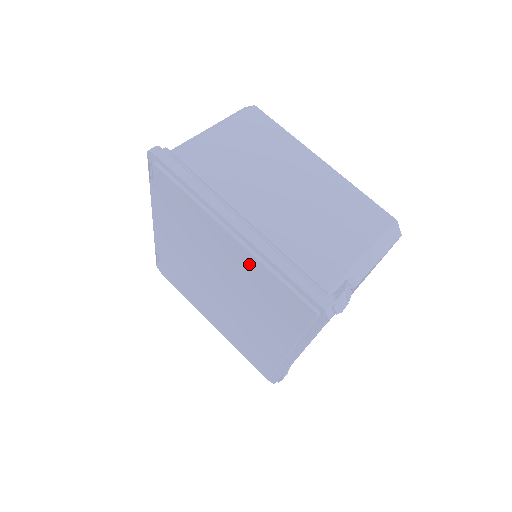
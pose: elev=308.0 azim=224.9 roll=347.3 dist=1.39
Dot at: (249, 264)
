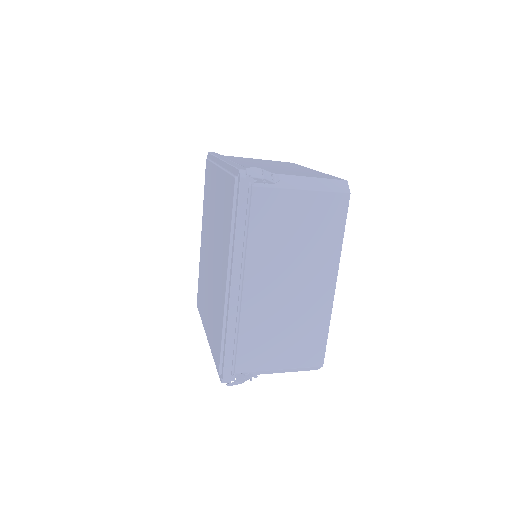
Dot at: (221, 184)
